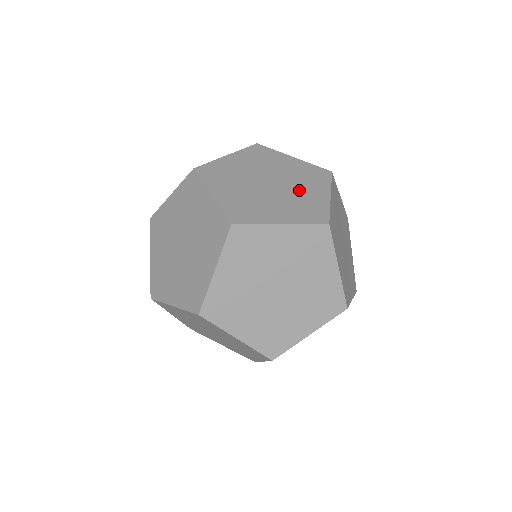
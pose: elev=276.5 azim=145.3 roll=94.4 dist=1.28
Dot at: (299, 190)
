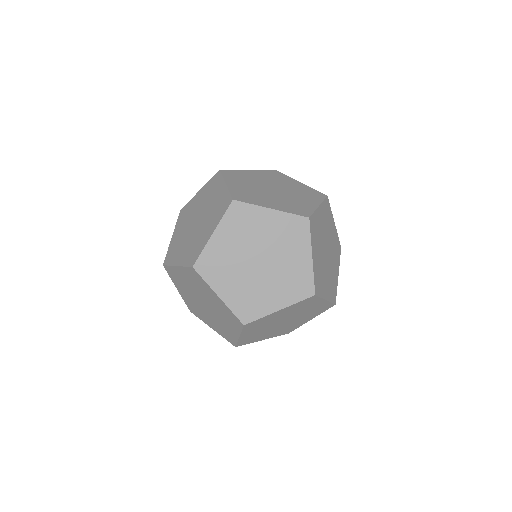
Dot at: (285, 260)
